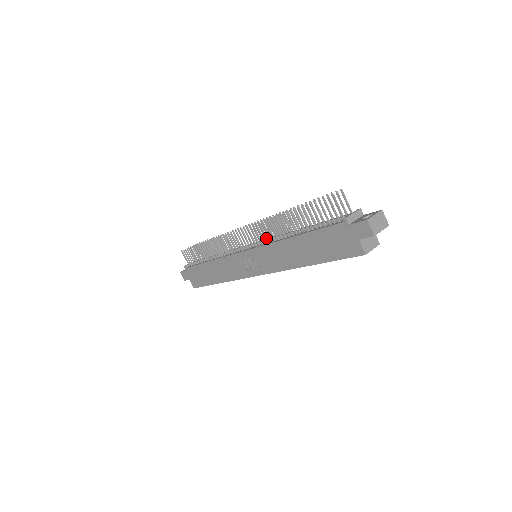
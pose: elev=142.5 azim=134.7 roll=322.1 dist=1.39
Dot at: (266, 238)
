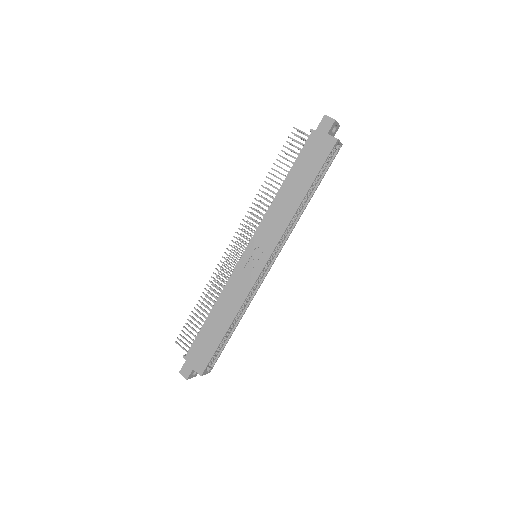
Dot at: (259, 218)
